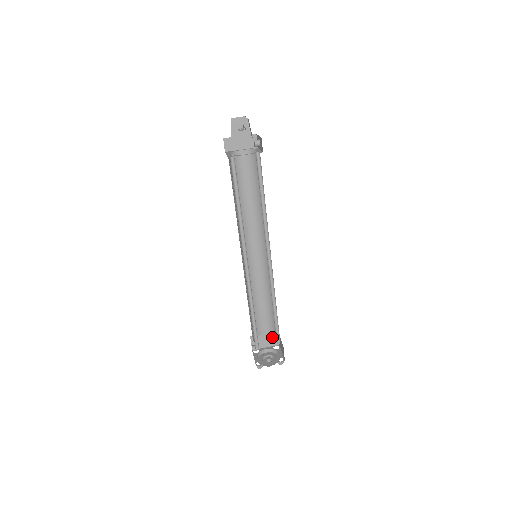
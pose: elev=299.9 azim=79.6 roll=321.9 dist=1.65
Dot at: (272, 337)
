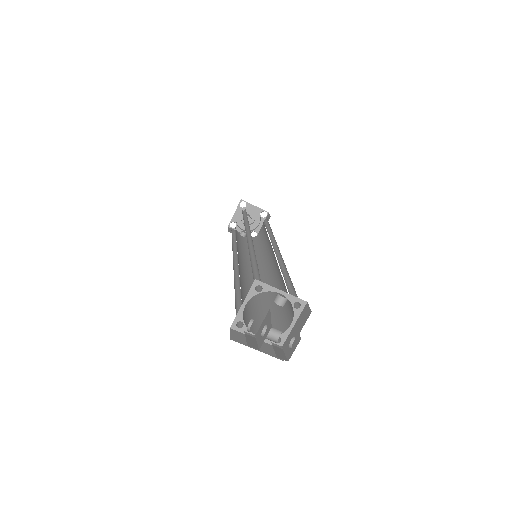
Dot at: occluded
